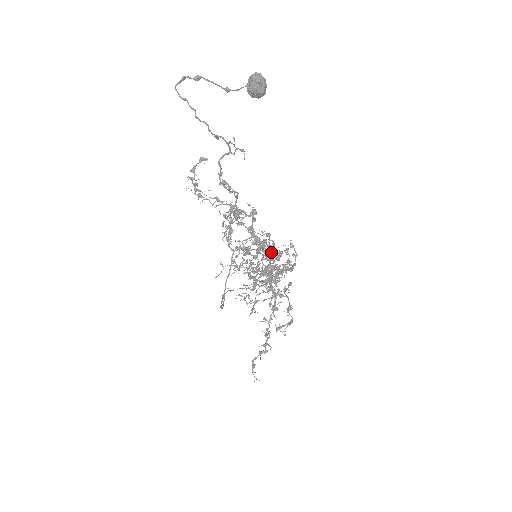
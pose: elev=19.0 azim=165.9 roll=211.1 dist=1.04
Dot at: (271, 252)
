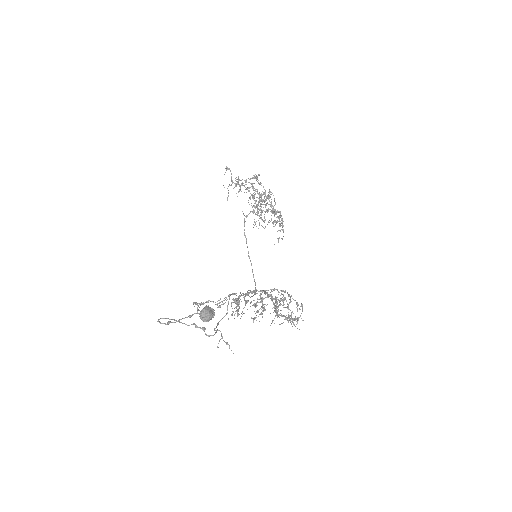
Dot at: (256, 177)
